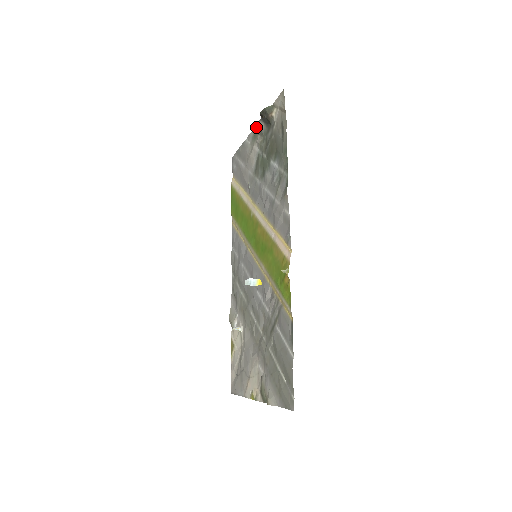
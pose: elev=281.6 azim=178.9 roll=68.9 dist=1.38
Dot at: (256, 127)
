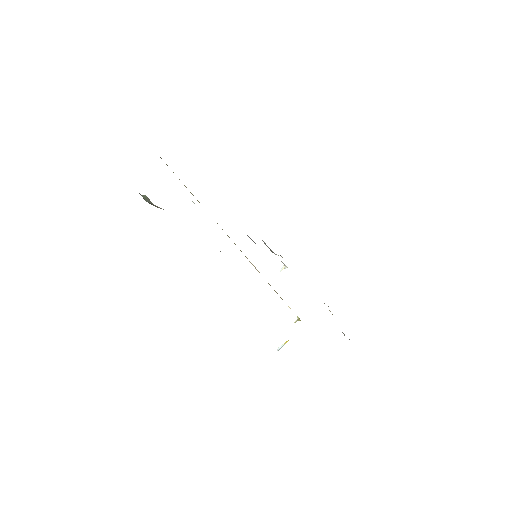
Dot at: occluded
